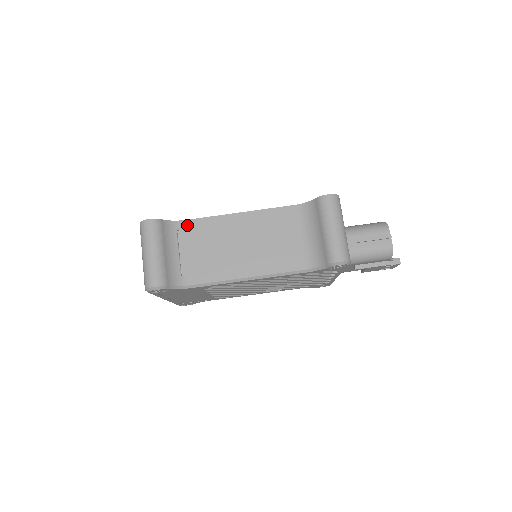
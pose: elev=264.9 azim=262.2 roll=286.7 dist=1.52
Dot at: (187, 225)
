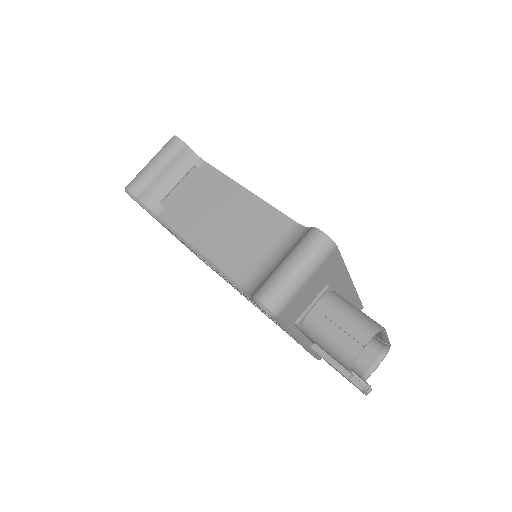
Dot at: (204, 168)
